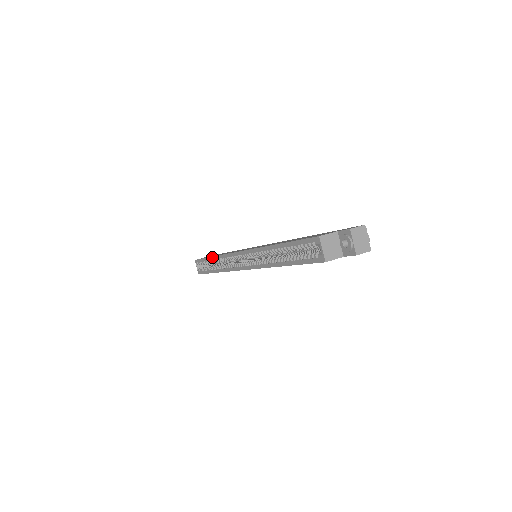
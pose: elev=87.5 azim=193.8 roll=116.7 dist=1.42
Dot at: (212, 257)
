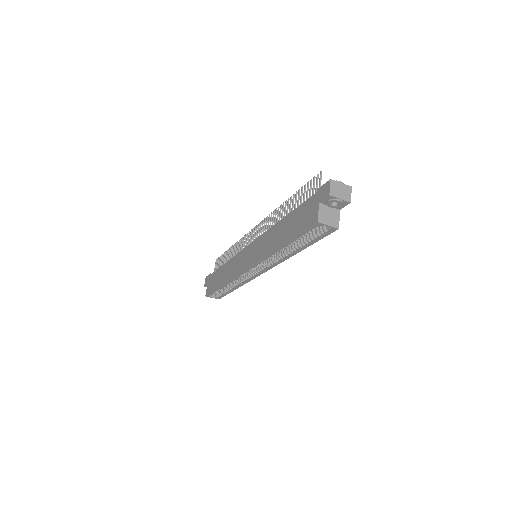
Dot at: (222, 286)
